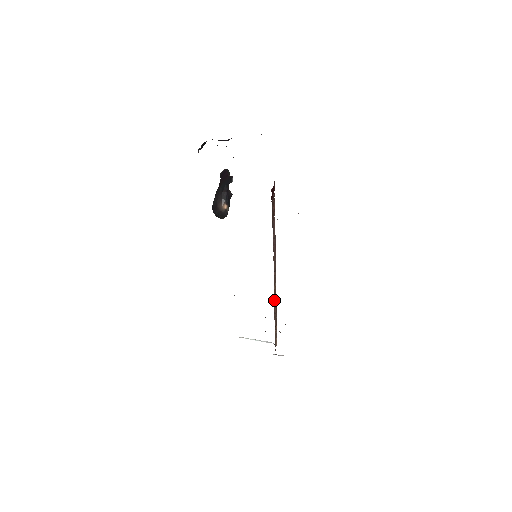
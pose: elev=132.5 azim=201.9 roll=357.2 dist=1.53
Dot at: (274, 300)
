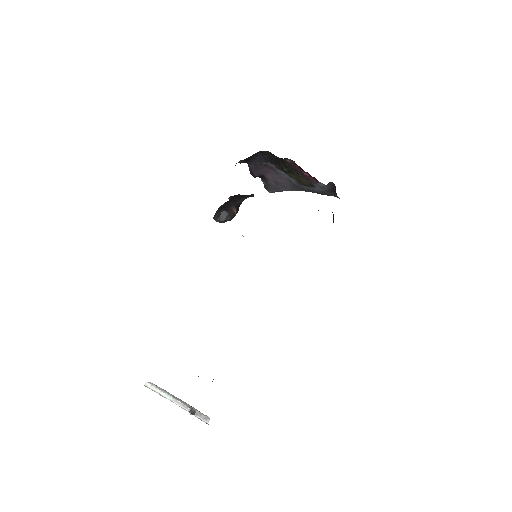
Dot at: occluded
